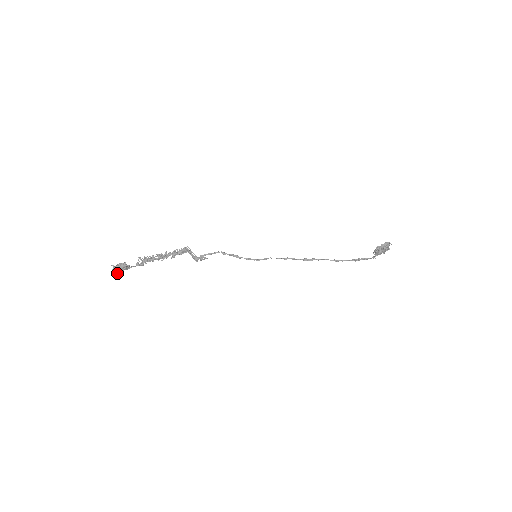
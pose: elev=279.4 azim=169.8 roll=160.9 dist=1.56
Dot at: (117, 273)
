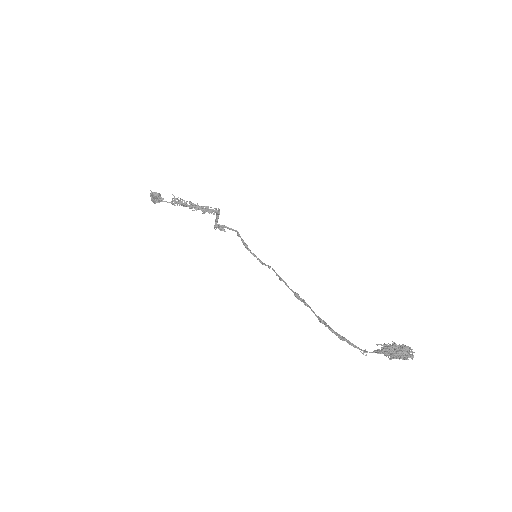
Dot at: (153, 201)
